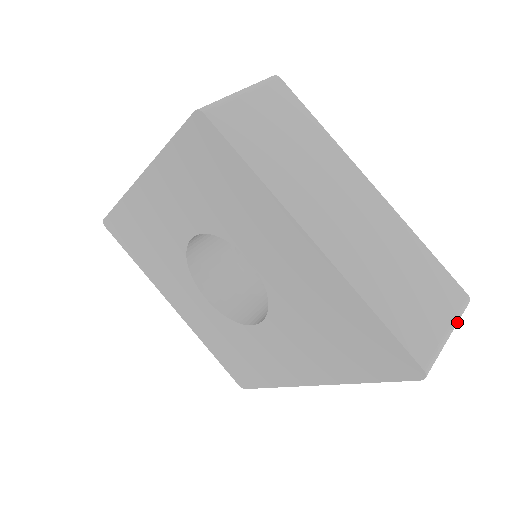
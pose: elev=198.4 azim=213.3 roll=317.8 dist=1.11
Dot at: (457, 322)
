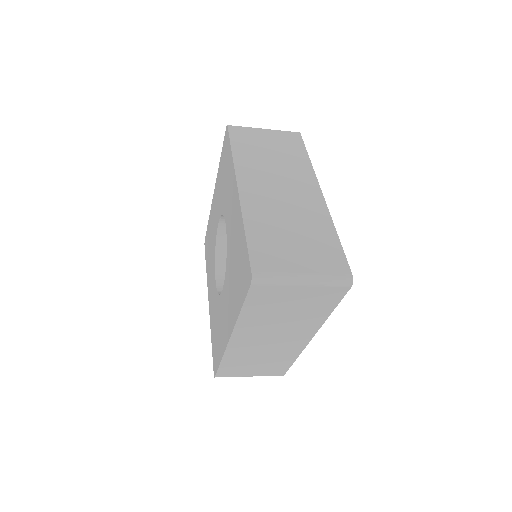
Dot at: (322, 280)
